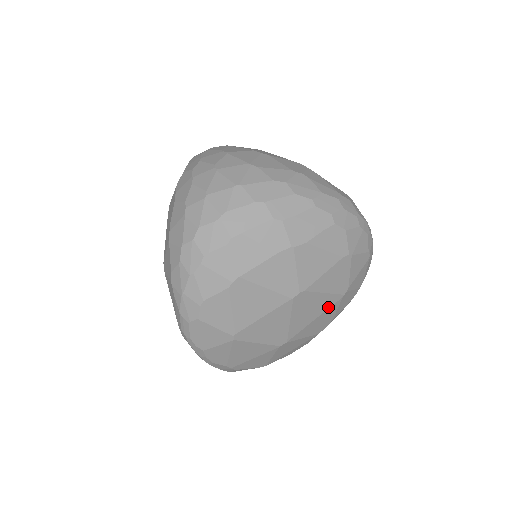
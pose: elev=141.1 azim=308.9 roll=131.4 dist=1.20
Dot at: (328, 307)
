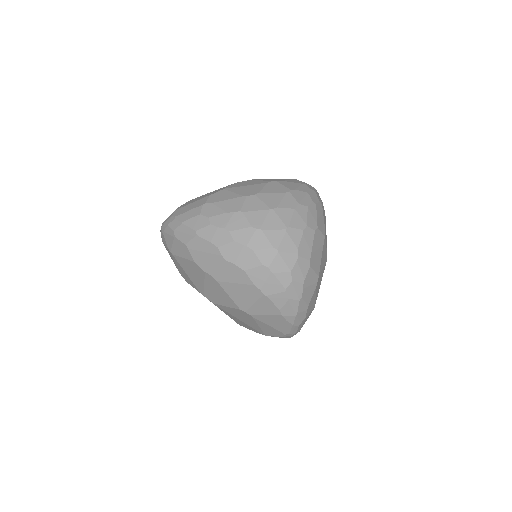
Dot at: occluded
